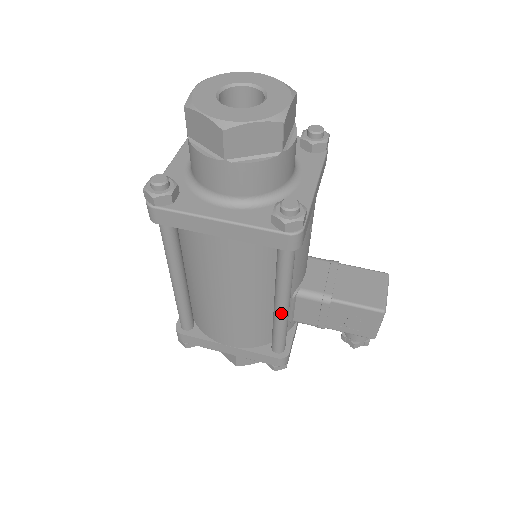
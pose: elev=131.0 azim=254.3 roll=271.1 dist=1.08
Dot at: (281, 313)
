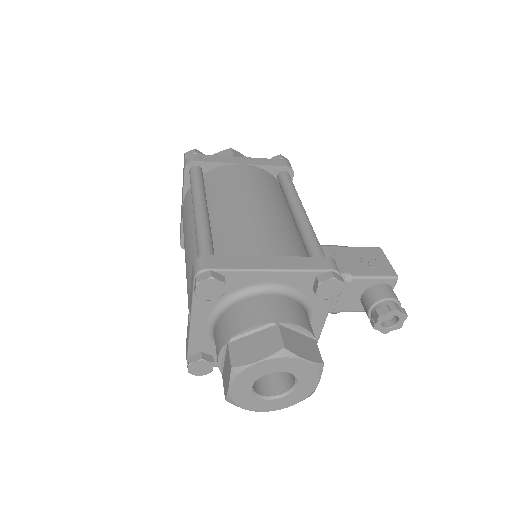
Dot at: (304, 215)
